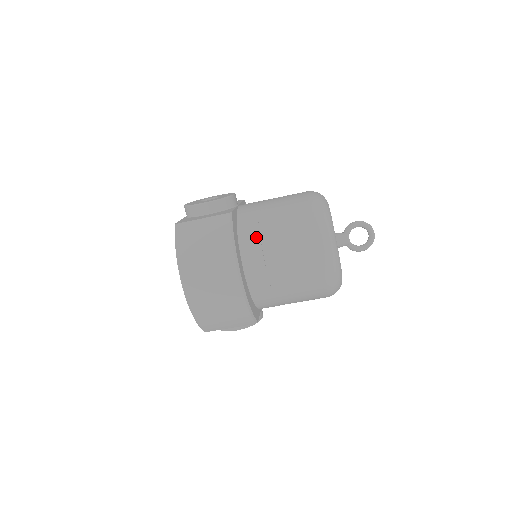
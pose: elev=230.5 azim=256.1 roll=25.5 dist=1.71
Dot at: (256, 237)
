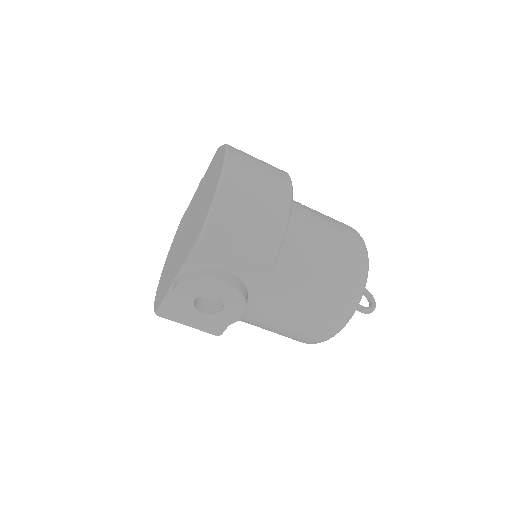
Dot at: occluded
